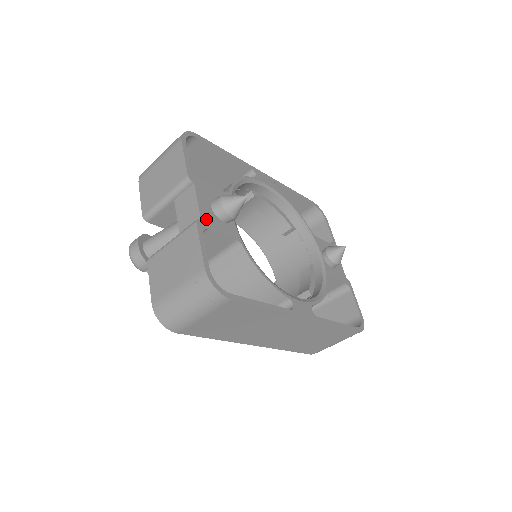
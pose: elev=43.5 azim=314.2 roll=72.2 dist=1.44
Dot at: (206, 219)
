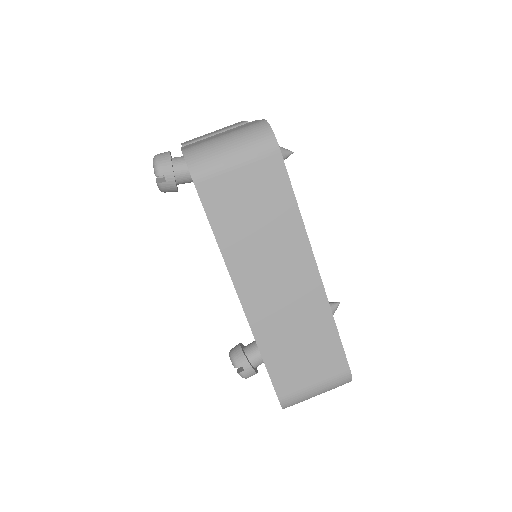
Dot at: occluded
